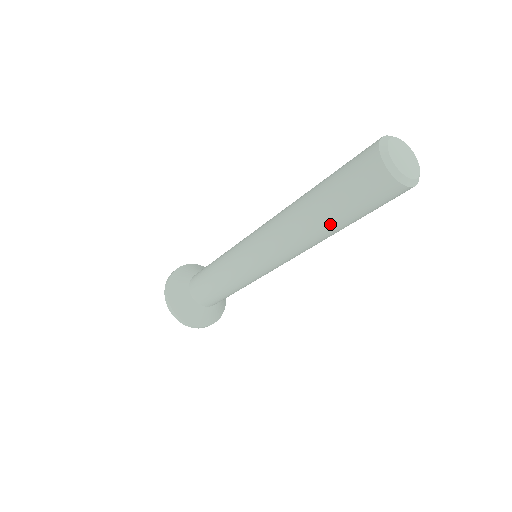
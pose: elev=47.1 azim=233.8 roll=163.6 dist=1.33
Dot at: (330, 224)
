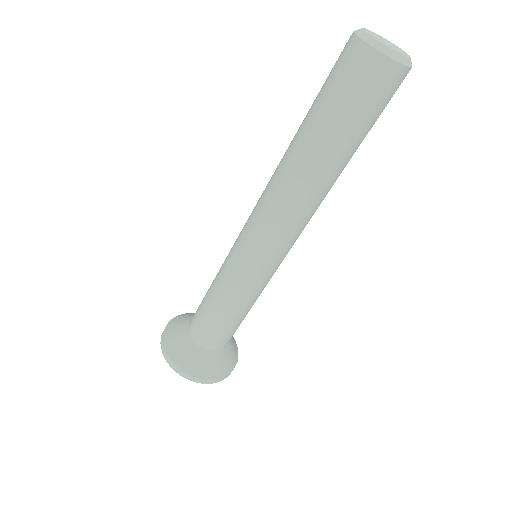
Dot at: (313, 147)
